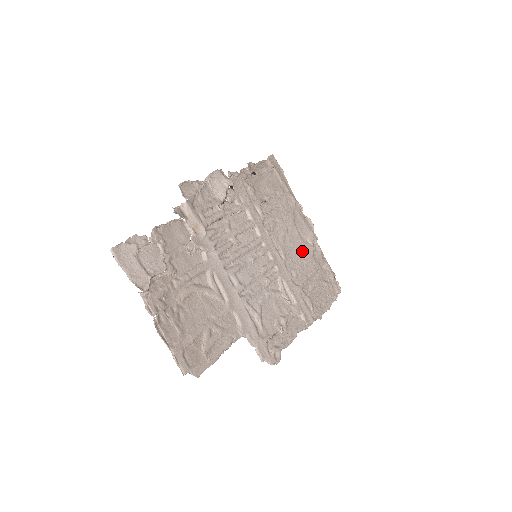
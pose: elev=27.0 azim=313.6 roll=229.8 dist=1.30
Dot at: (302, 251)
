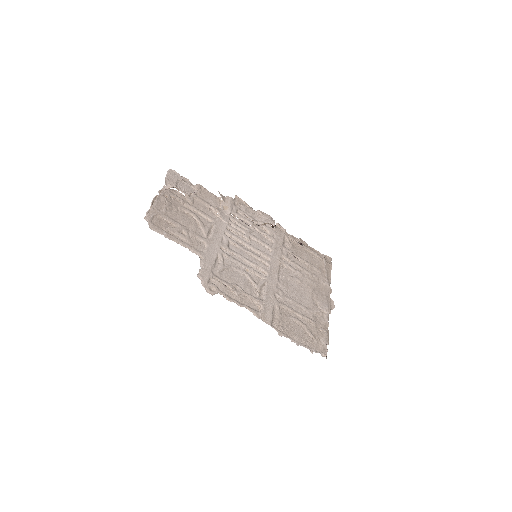
Dot at: (305, 301)
